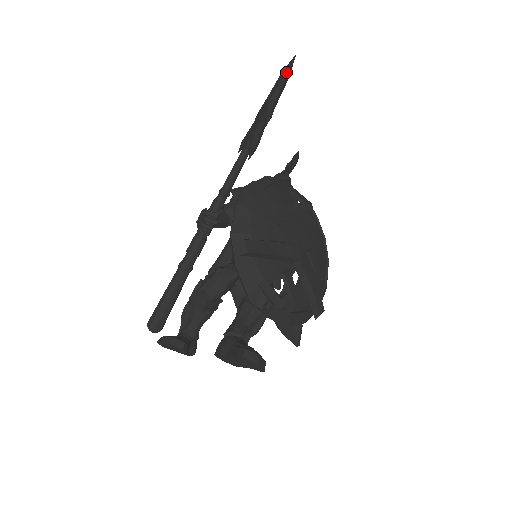
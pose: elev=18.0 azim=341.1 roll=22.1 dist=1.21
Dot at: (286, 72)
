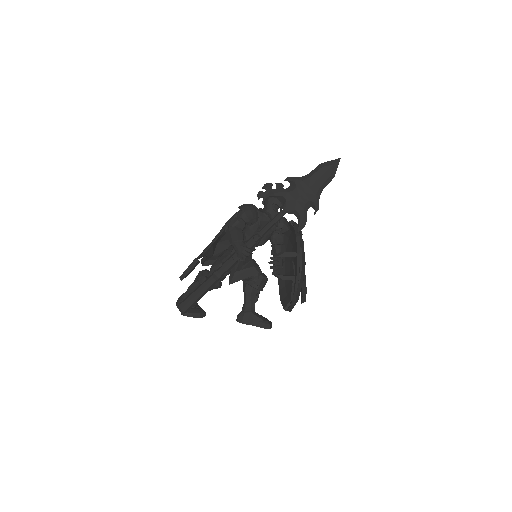
Dot at: (333, 173)
